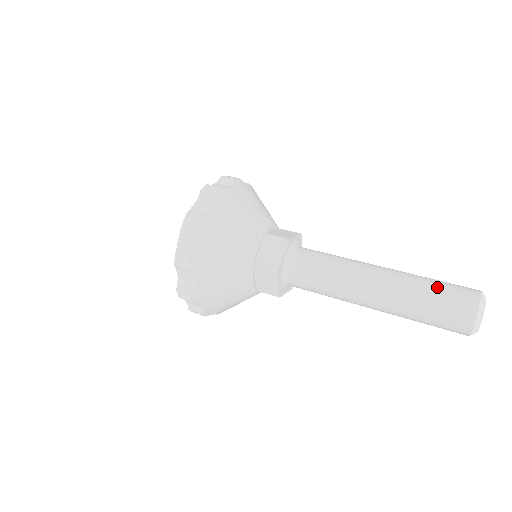
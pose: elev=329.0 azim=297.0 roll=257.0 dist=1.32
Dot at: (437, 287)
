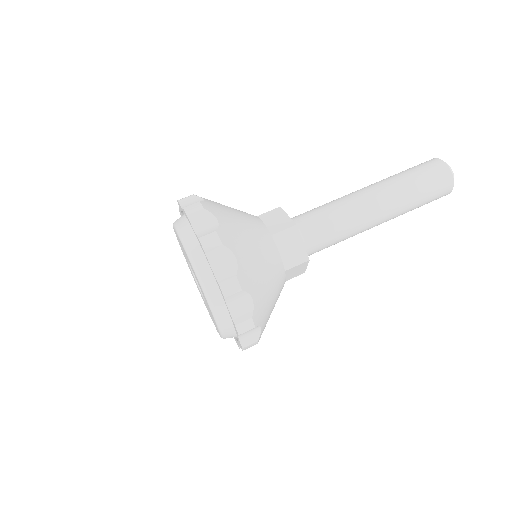
Dot at: (425, 198)
